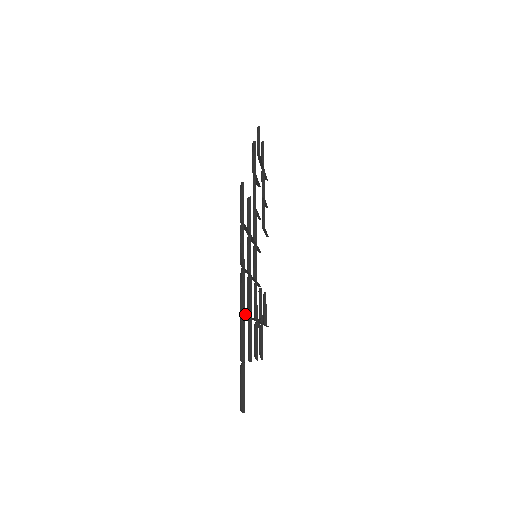
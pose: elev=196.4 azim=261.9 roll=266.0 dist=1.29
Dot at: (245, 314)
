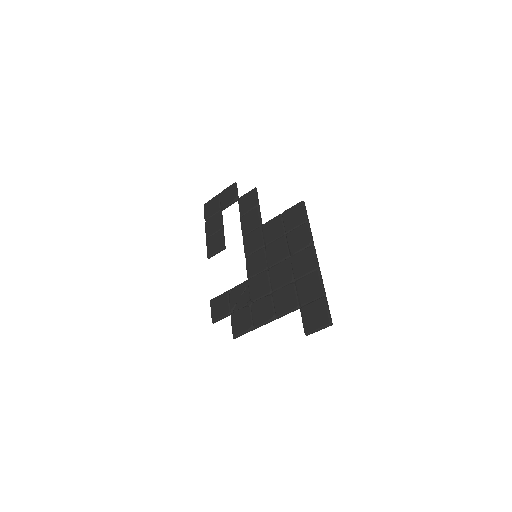
Dot at: (317, 271)
